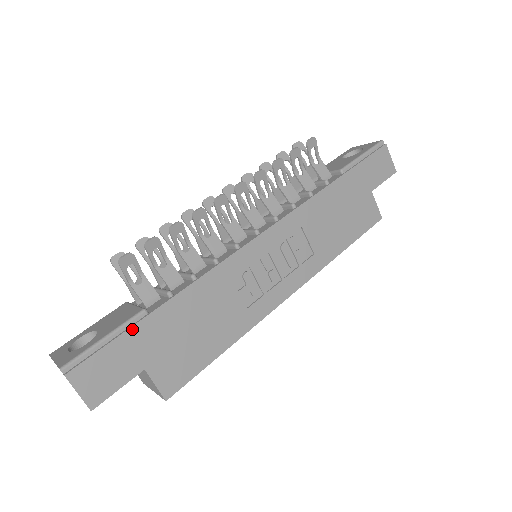
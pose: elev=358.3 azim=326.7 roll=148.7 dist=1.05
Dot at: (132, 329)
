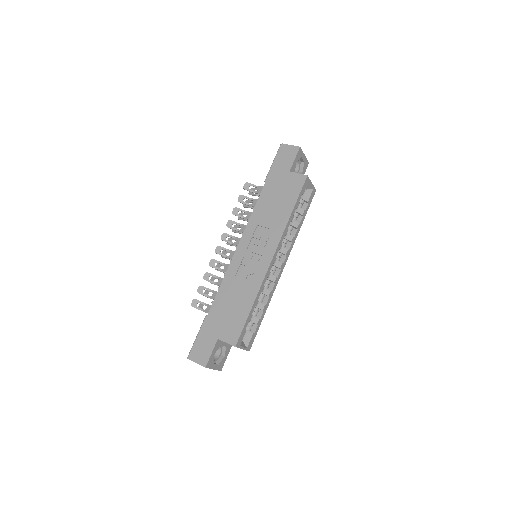
Dot at: (203, 326)
